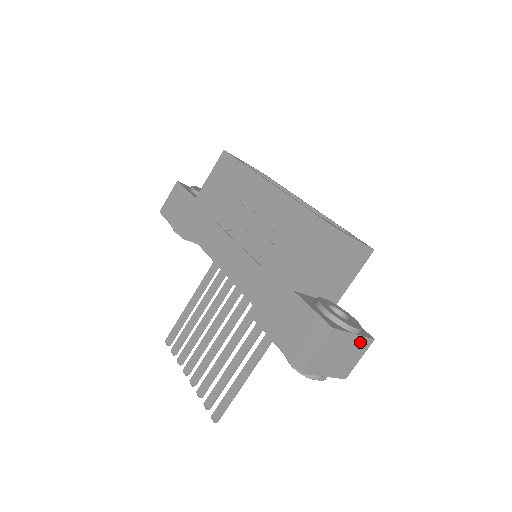
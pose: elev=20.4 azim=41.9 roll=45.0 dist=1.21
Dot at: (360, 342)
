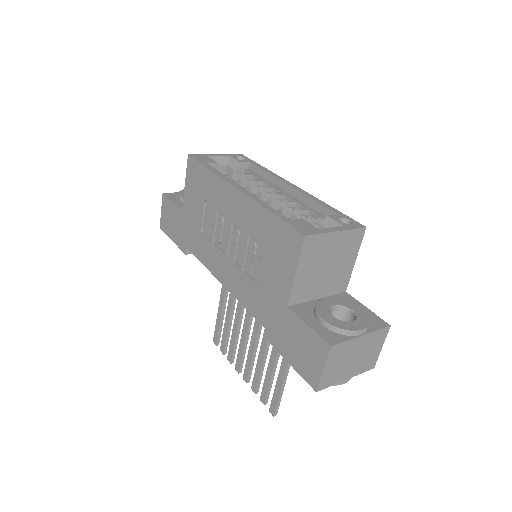
Dot at: (373, 337)
